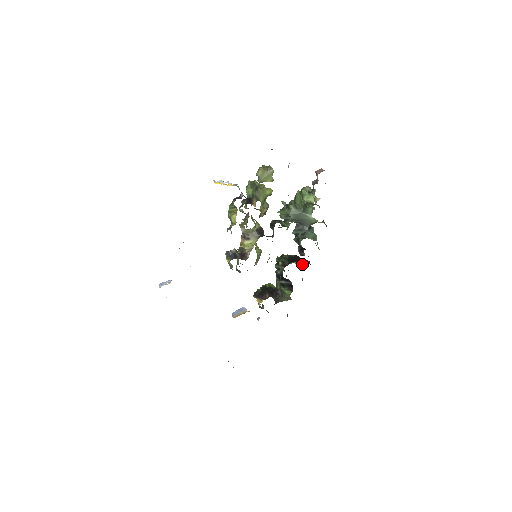
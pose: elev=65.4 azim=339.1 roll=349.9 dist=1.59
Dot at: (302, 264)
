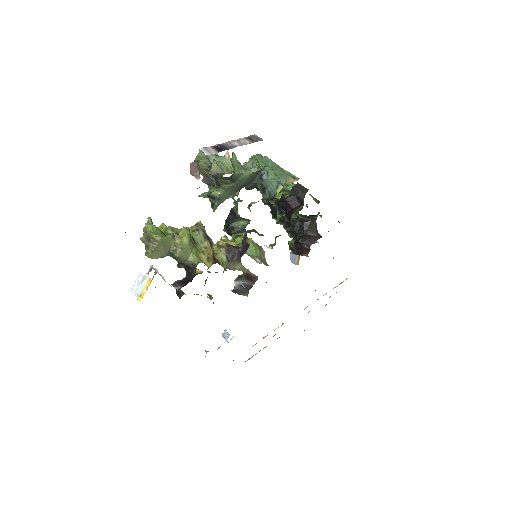
Dot at: (300, 203)
